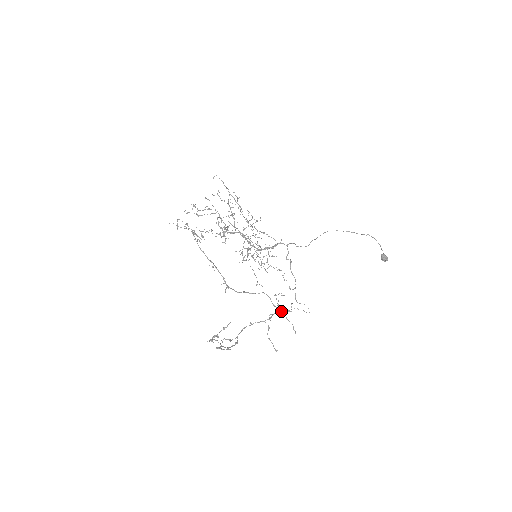
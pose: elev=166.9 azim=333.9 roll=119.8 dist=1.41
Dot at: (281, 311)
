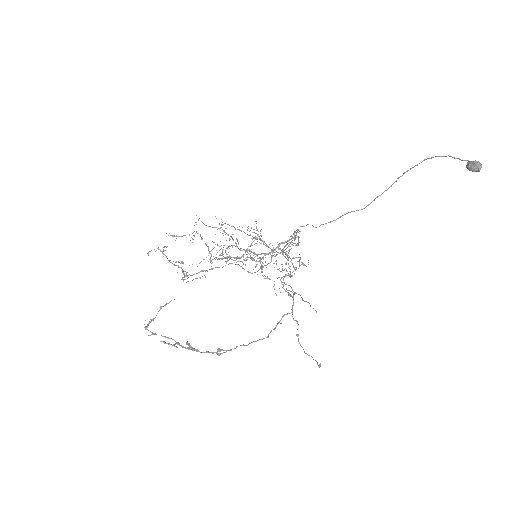
Dot at: occluded
